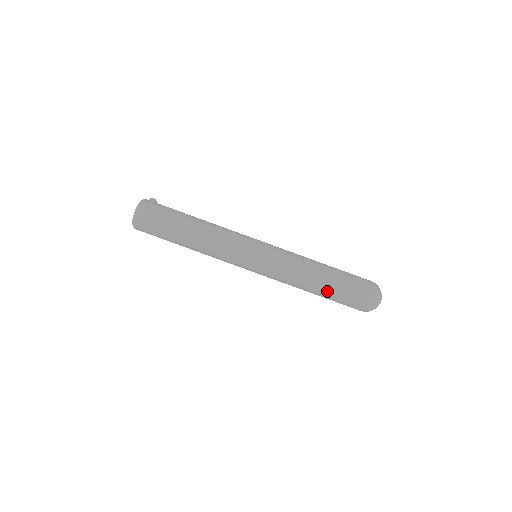
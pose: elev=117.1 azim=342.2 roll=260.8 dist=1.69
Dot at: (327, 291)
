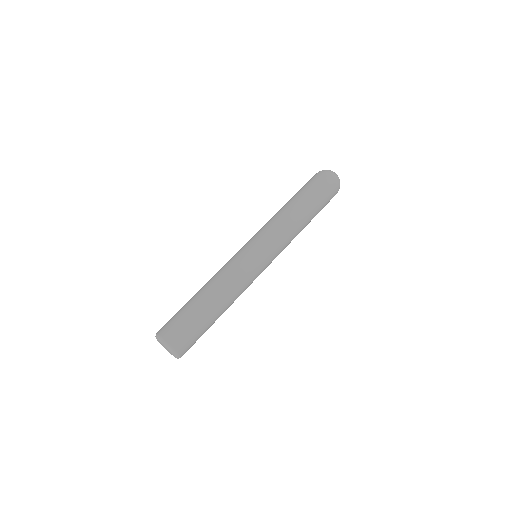
Dot at: (309, 204)
